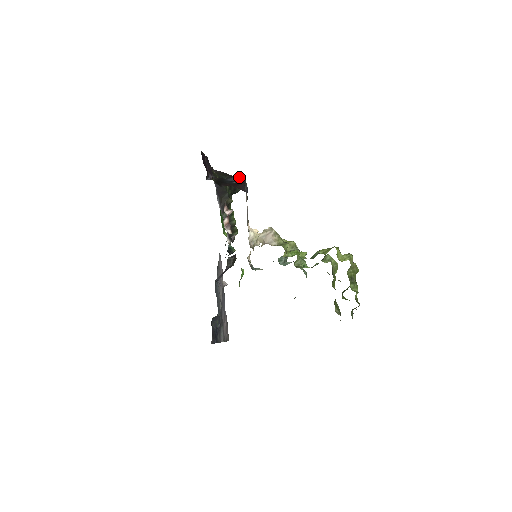
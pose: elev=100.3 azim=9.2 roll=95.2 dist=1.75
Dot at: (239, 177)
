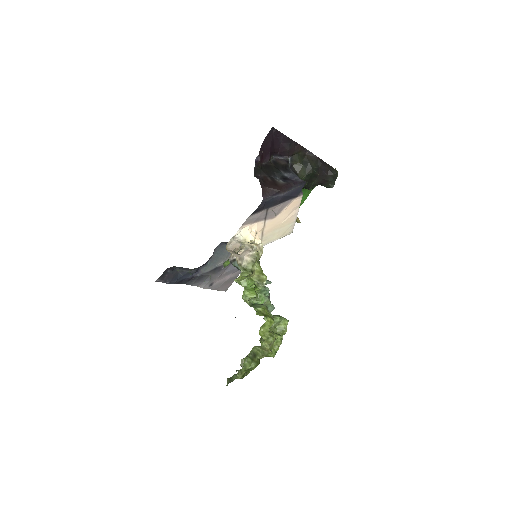
Dot at: (298, 179)
